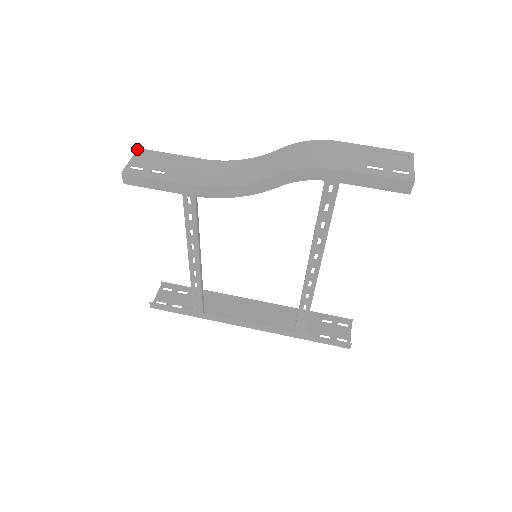
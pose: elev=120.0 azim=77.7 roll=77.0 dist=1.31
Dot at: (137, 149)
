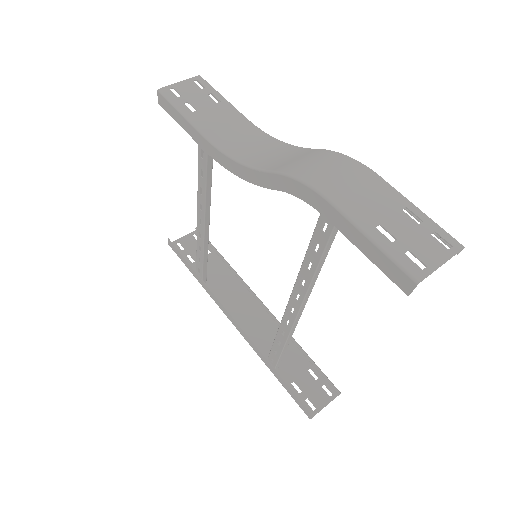
Dot at: occluded
